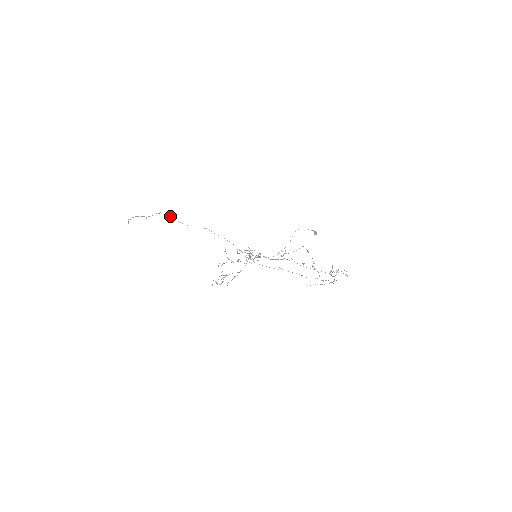
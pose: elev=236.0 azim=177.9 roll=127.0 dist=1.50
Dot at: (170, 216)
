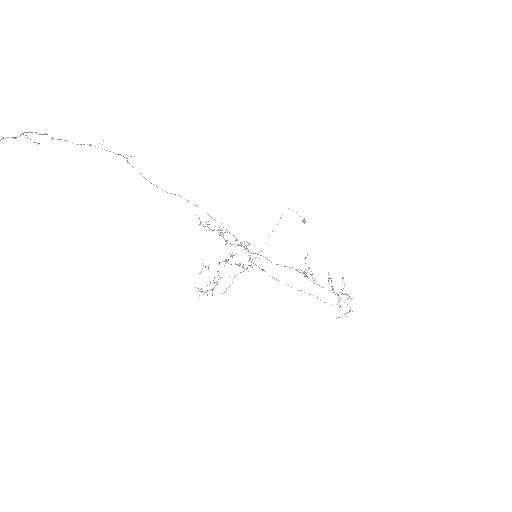
Dot at: occluded
